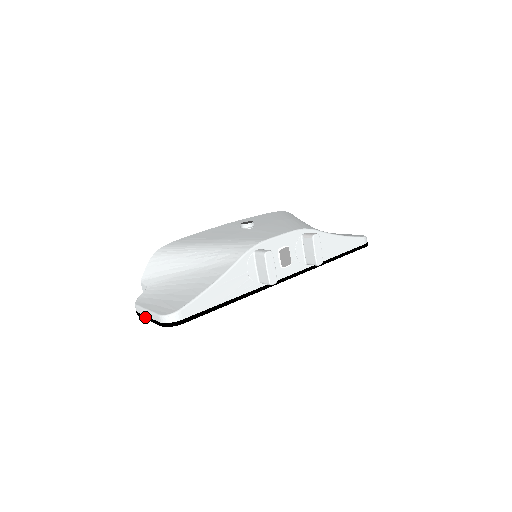
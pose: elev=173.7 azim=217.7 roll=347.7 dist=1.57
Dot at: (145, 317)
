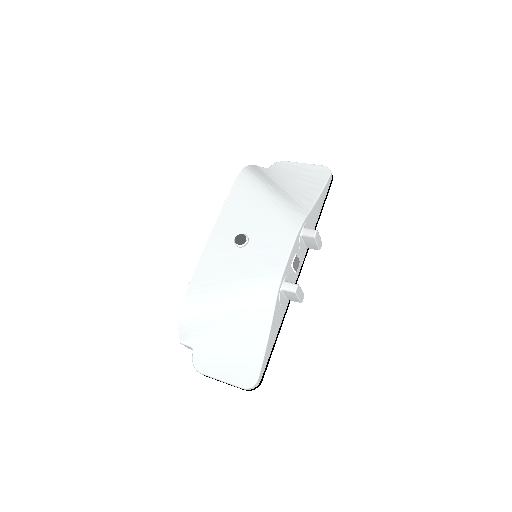
Dot at: occluded
